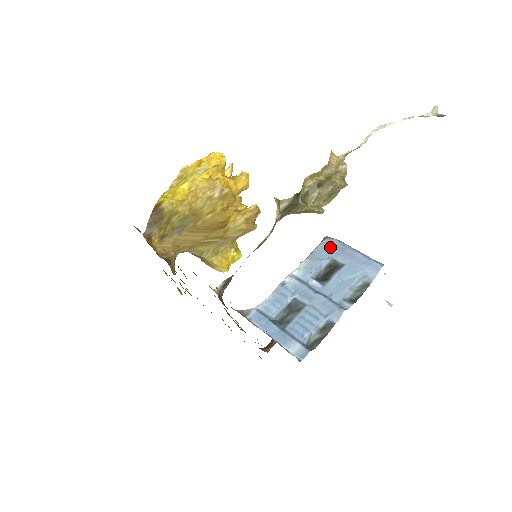
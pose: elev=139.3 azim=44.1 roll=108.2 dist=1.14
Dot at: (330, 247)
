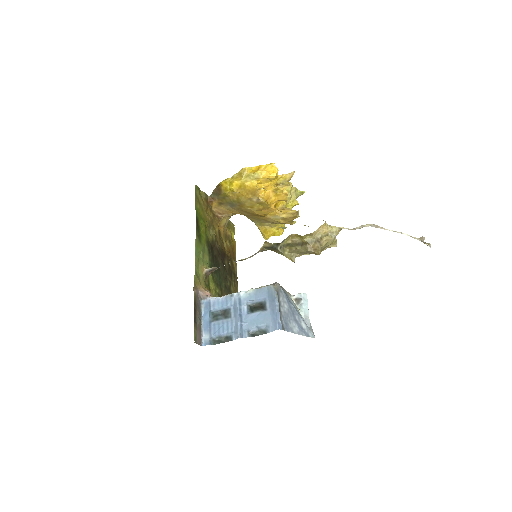
Dot at: (270, 292)
